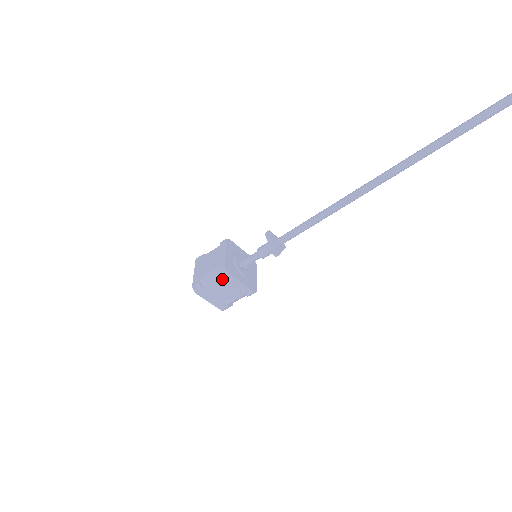
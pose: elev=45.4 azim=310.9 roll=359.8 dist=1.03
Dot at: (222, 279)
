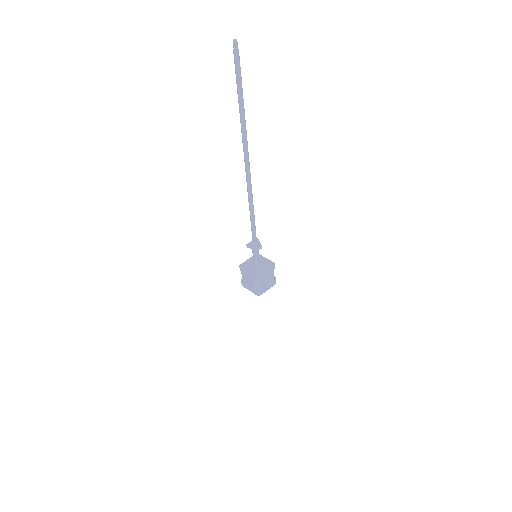
Dot at: (261, 280)
